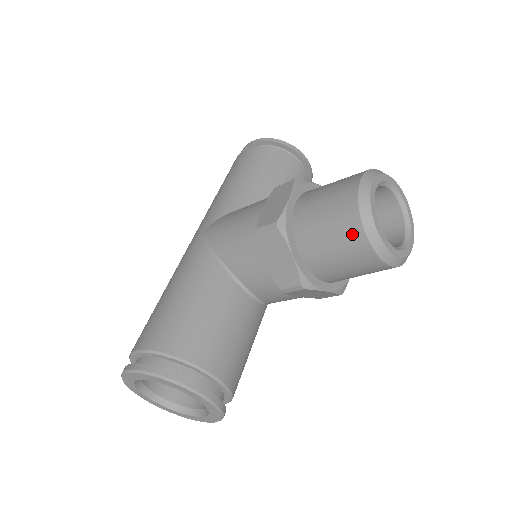
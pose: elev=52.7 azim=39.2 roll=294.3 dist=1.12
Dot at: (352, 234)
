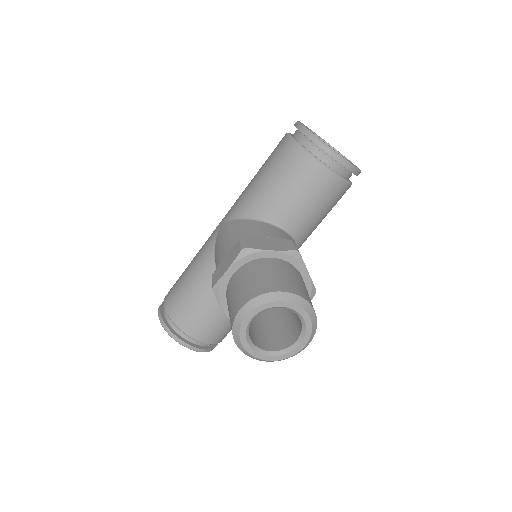
Dot at: occluded
